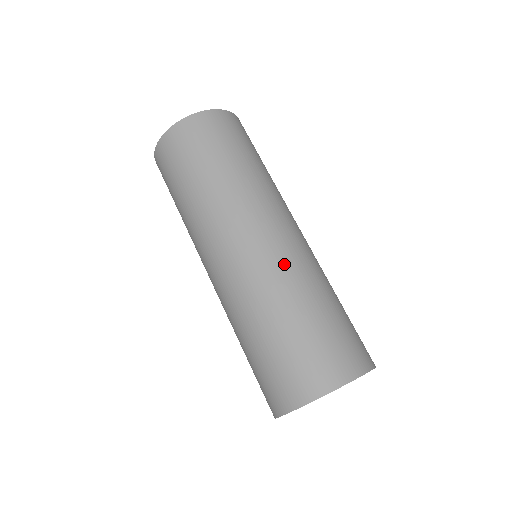
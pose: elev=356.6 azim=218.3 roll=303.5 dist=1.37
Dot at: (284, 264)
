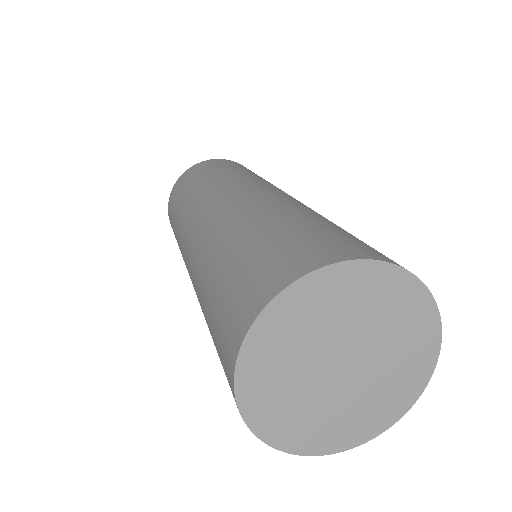
Dot at: (226, 215)
